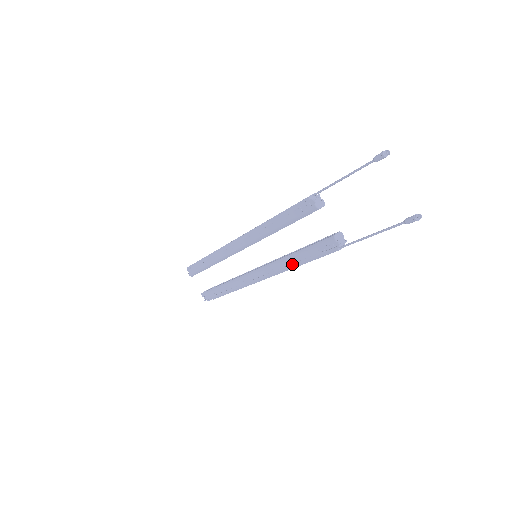
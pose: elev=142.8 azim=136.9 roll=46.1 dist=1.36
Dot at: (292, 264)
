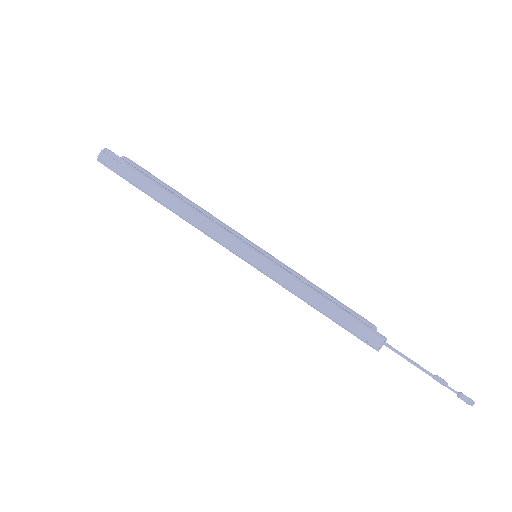
Dot at: occluded
